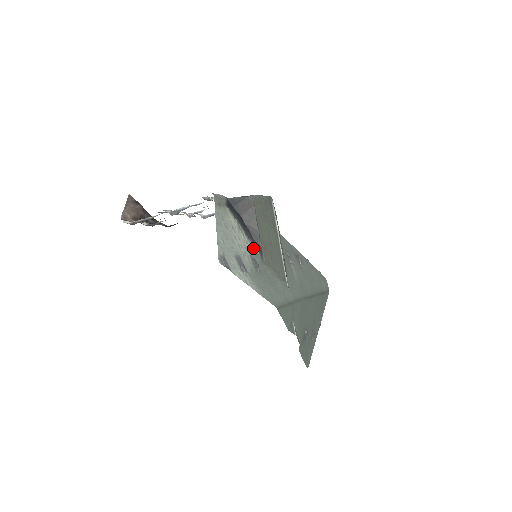
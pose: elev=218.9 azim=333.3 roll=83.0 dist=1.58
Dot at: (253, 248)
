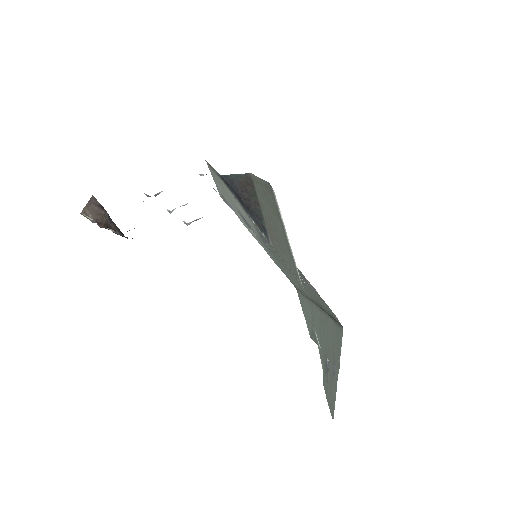
Dot at: (256, 227)
